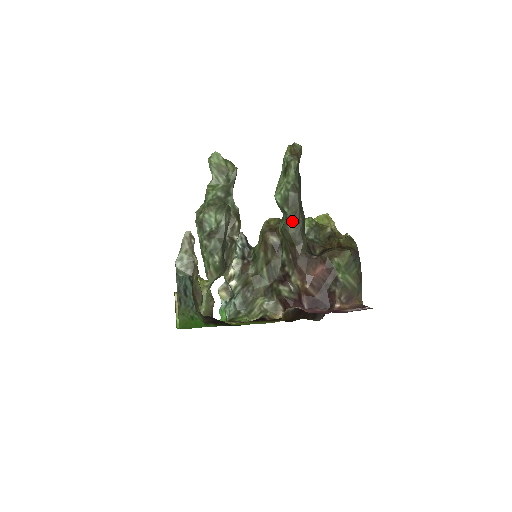
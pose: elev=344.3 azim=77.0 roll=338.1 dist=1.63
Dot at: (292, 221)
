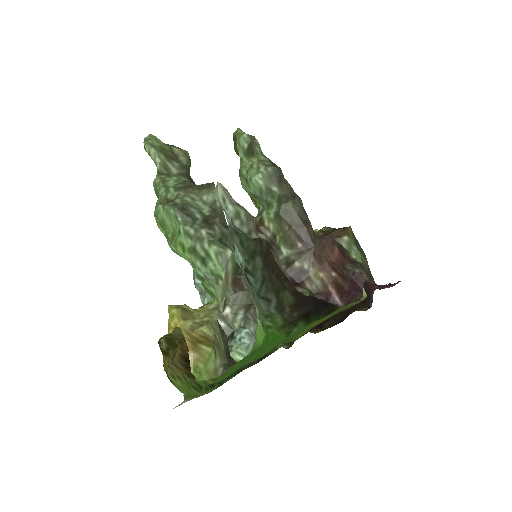
Dot at: (290, 198)
